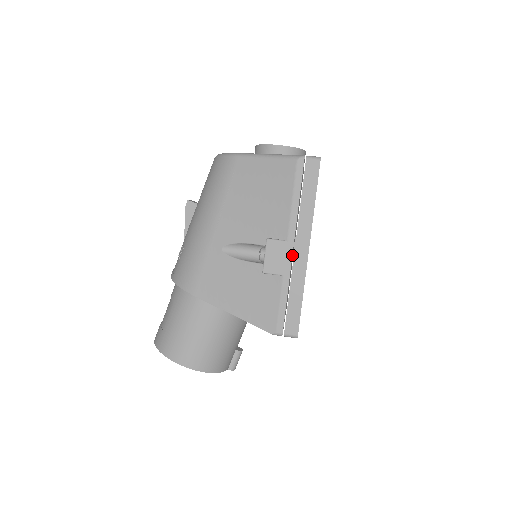
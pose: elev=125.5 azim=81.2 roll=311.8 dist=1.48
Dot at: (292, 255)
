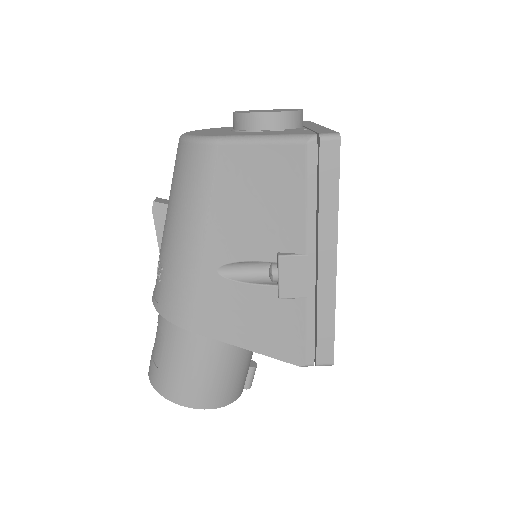
Dot at: occluded
